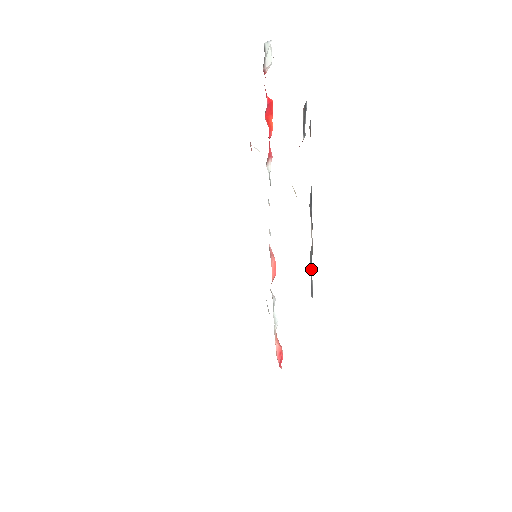
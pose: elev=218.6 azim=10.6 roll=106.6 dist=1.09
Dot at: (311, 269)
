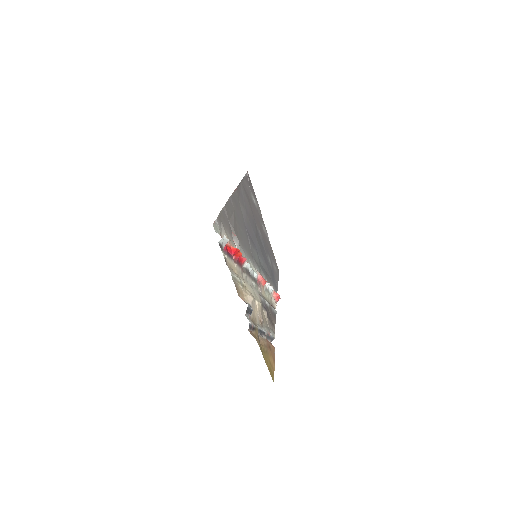
Dot at: (269, 338)
